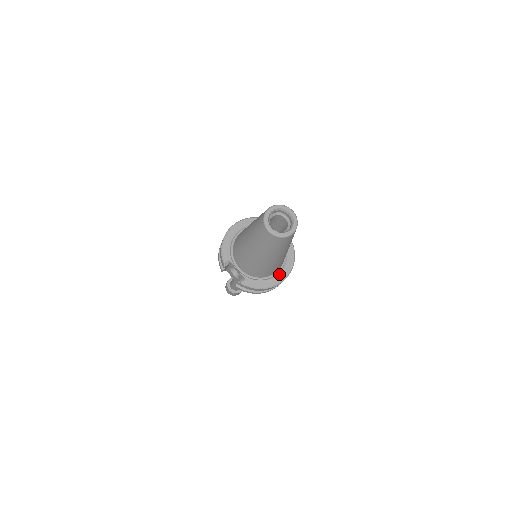
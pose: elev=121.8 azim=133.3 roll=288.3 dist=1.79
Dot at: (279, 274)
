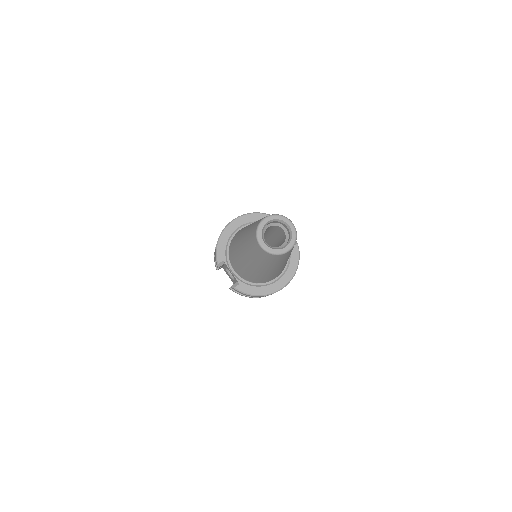
Dot at: (278, 280)
